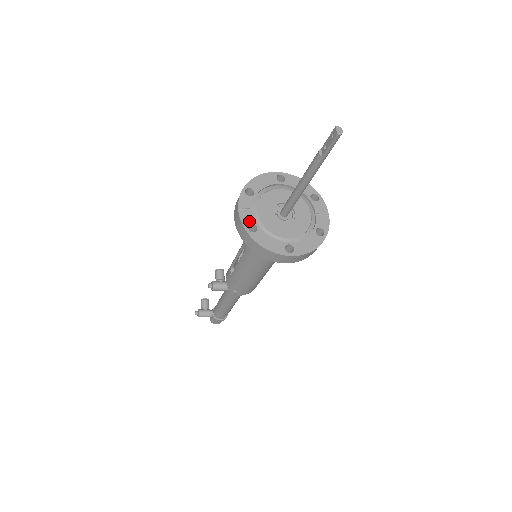
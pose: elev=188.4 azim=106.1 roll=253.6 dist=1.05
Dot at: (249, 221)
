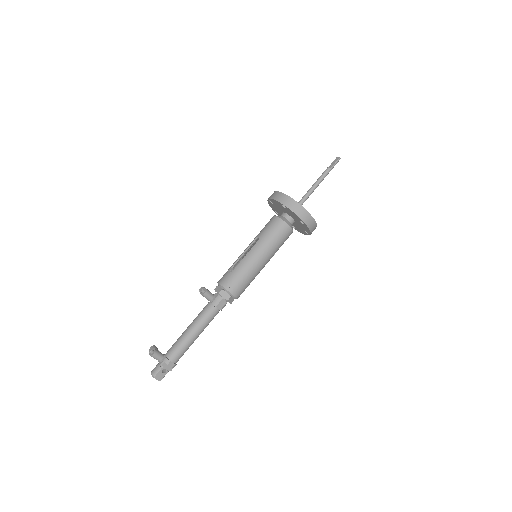
Dot at: occluded
